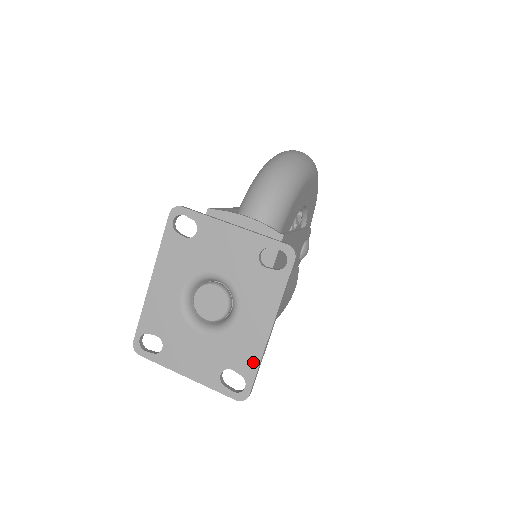
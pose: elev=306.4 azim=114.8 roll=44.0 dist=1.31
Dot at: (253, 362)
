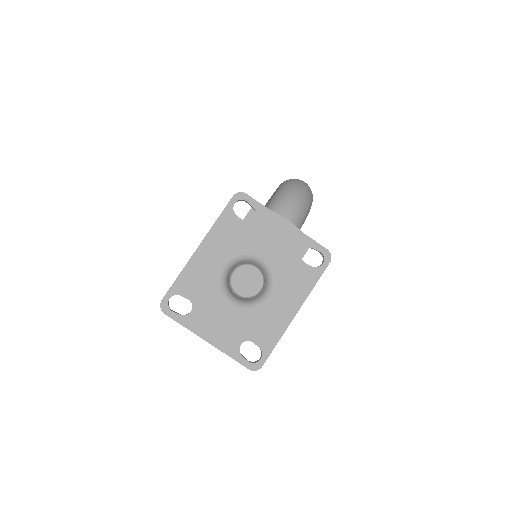
Dot at: (274, 338)
